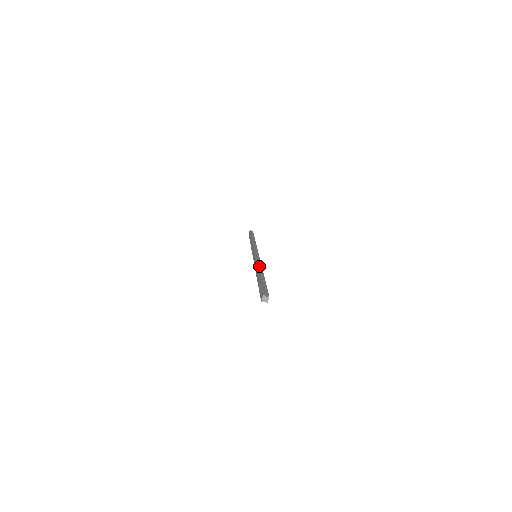
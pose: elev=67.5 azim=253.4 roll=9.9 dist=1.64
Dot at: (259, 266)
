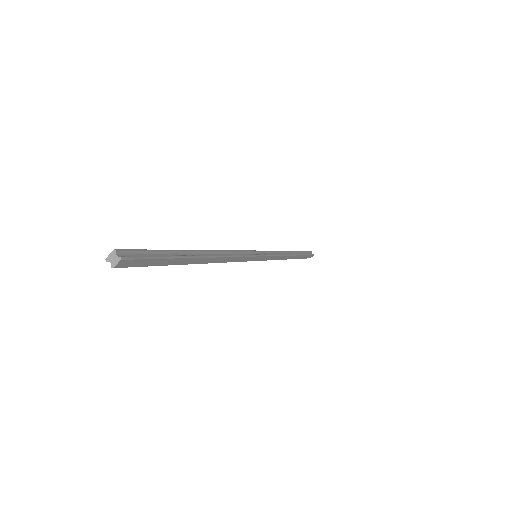
Dot at: (224, 253)
